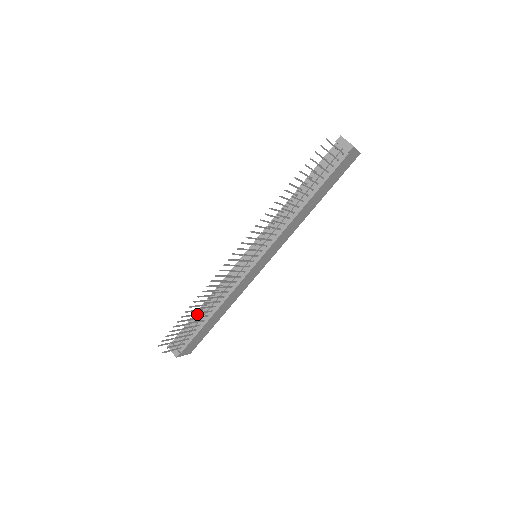
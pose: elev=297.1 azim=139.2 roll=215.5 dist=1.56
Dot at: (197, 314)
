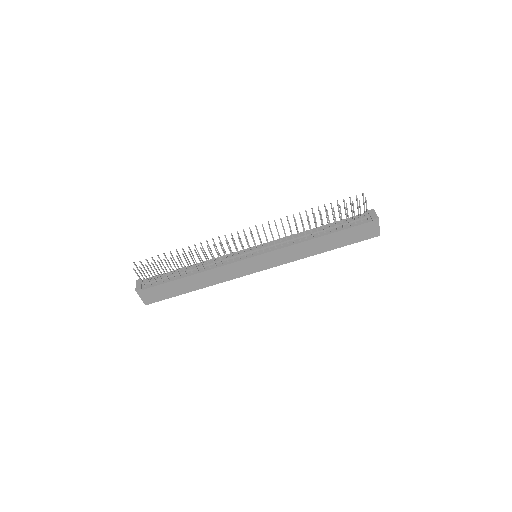
Dot at: (180, 268)
